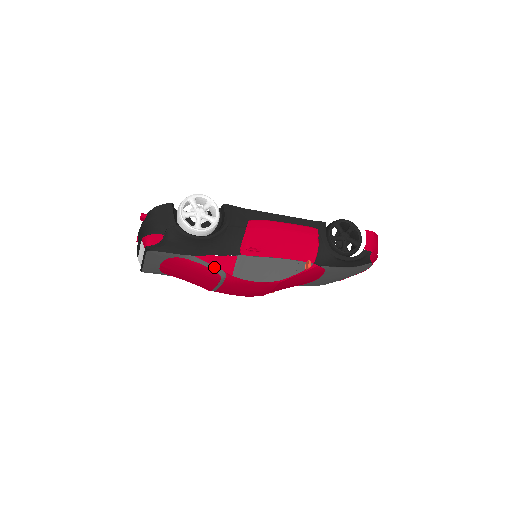
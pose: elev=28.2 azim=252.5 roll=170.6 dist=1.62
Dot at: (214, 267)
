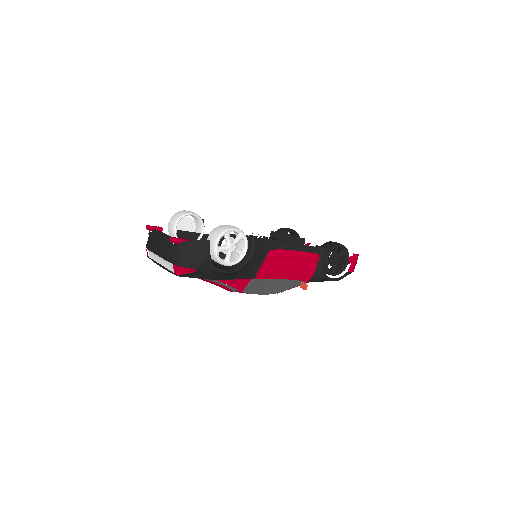
Dot at: (230, 287)
